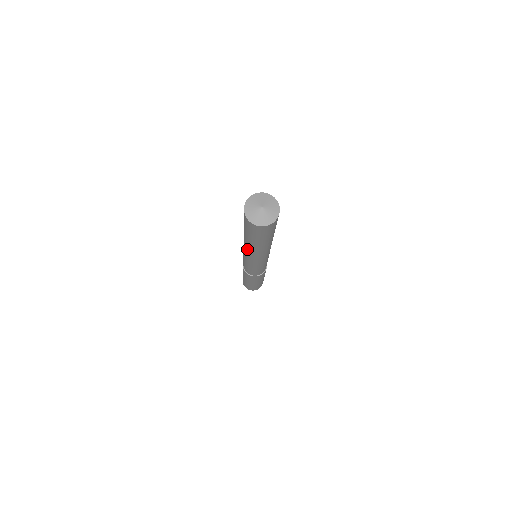
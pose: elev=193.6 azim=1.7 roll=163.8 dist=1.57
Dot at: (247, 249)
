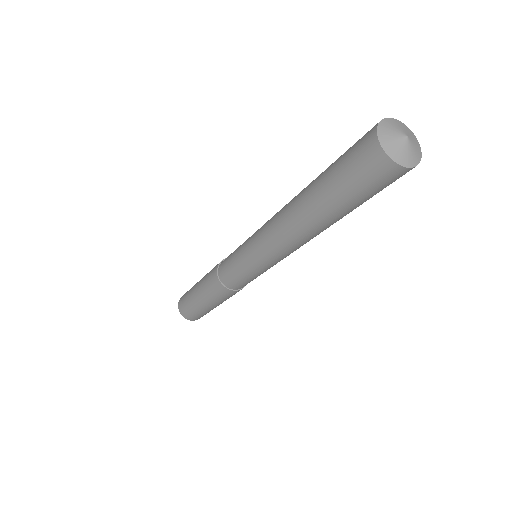
Dot at: (284, 223)
